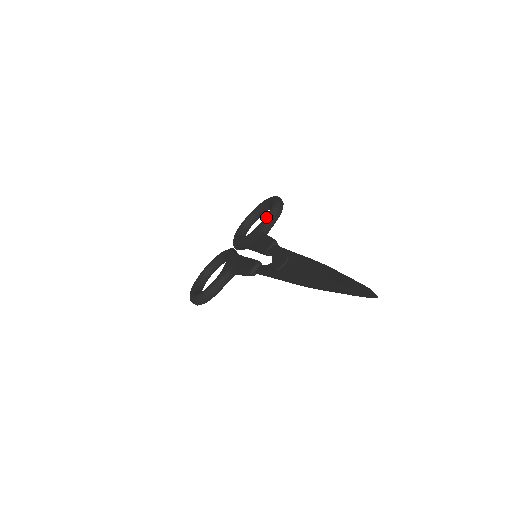
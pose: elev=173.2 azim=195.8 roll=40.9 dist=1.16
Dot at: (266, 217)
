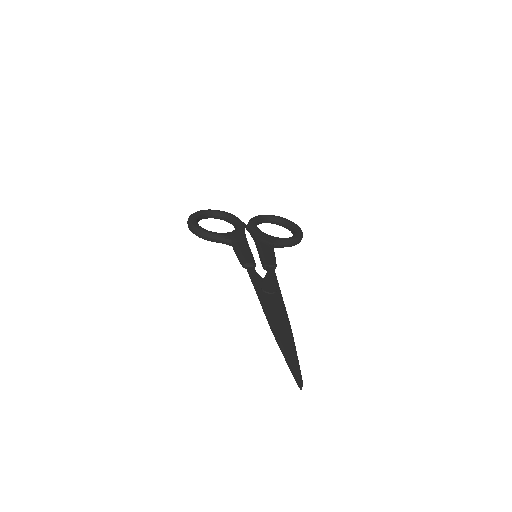
Dot at: (285, 239)
